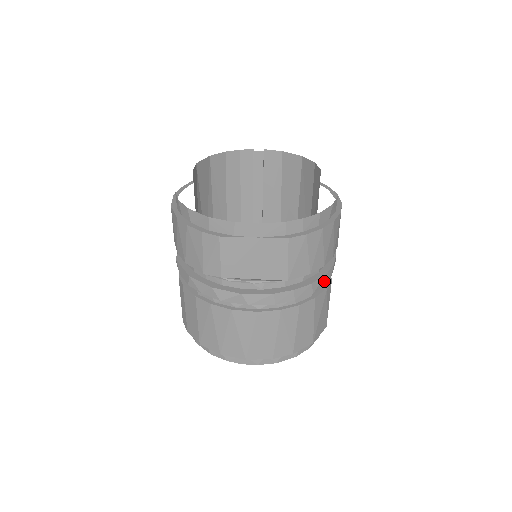
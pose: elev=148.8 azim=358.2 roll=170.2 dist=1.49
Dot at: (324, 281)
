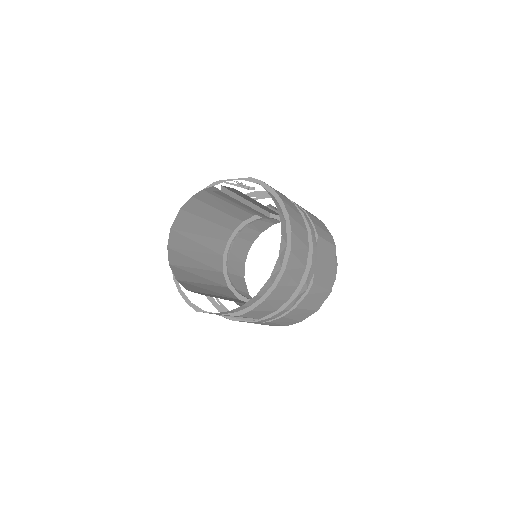
Dot at: (299, 297)
